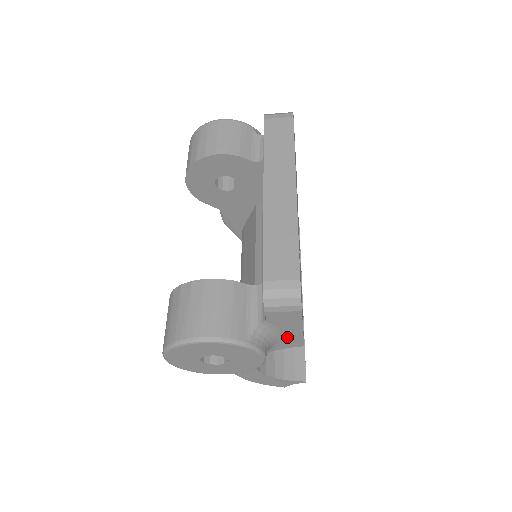
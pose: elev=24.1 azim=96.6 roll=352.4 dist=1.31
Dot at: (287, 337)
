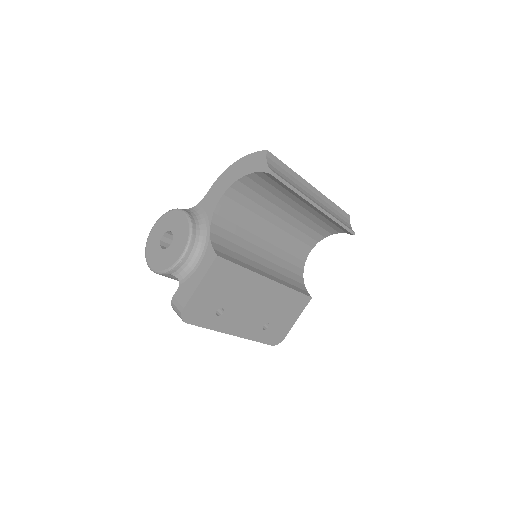
Dot at: occluded
